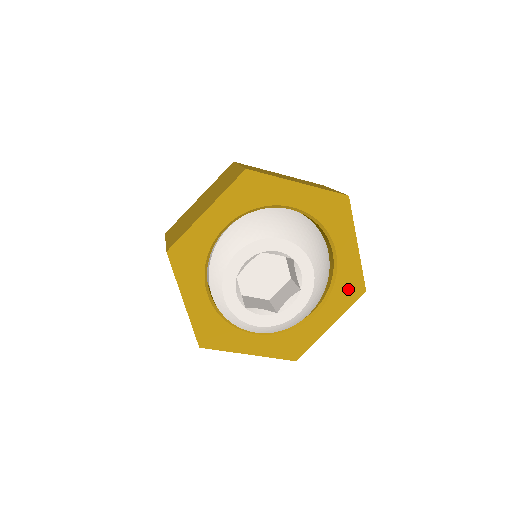
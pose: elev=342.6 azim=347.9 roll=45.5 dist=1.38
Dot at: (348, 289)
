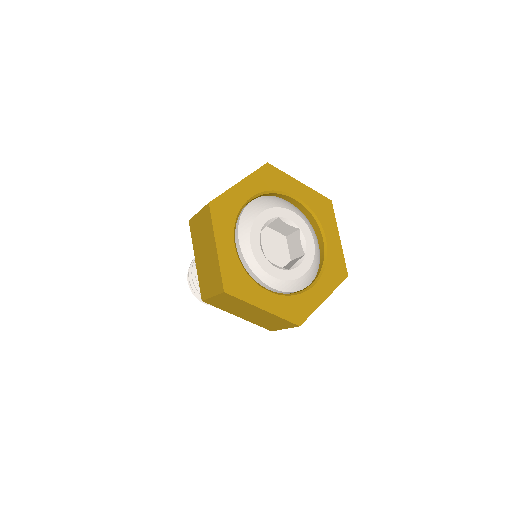
Dot at: (336, 270)
